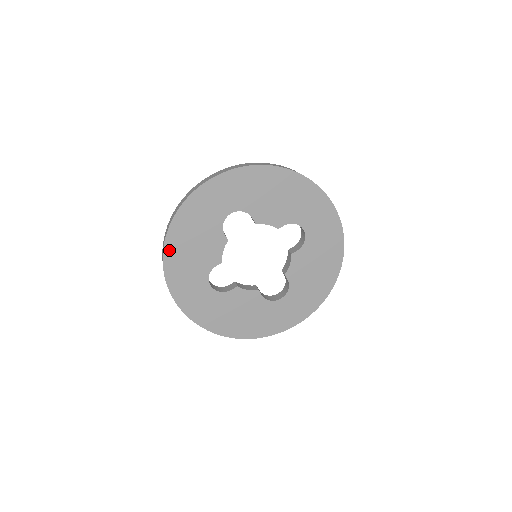
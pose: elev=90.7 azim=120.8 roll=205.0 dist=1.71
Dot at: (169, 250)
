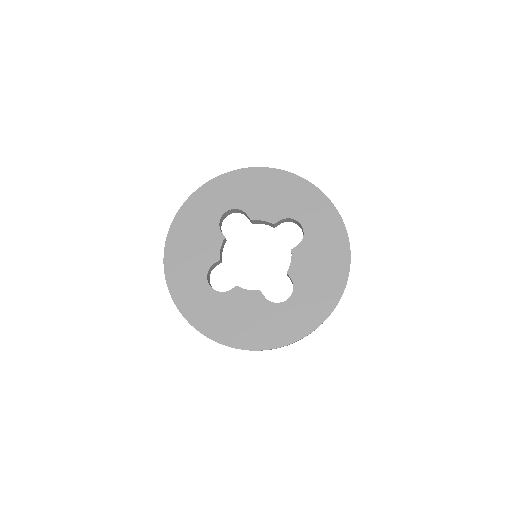
Dot at: (170, 248)
